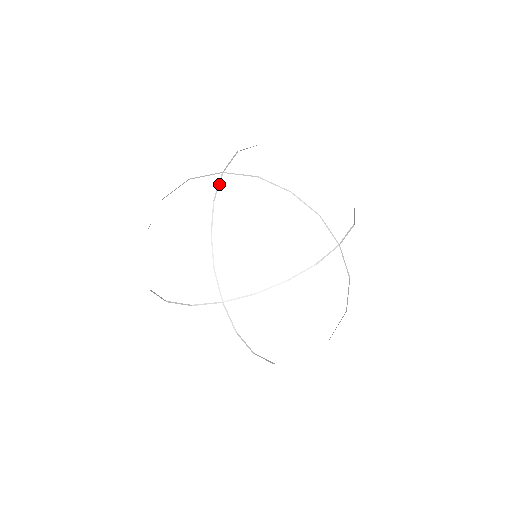
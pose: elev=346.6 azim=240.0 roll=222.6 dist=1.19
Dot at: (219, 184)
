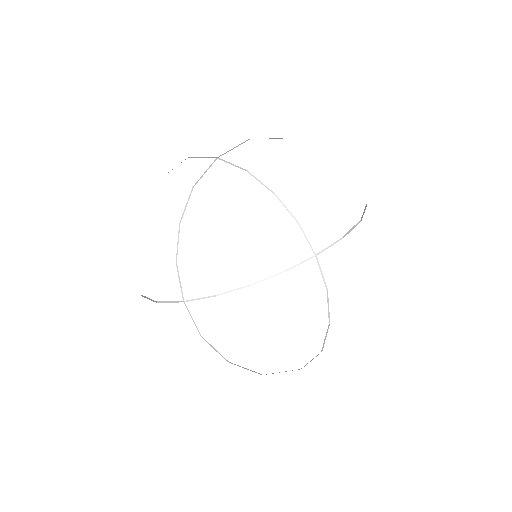
Dot at: occluded
